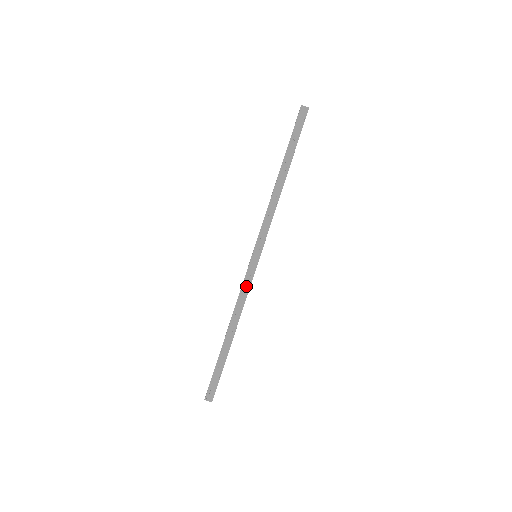
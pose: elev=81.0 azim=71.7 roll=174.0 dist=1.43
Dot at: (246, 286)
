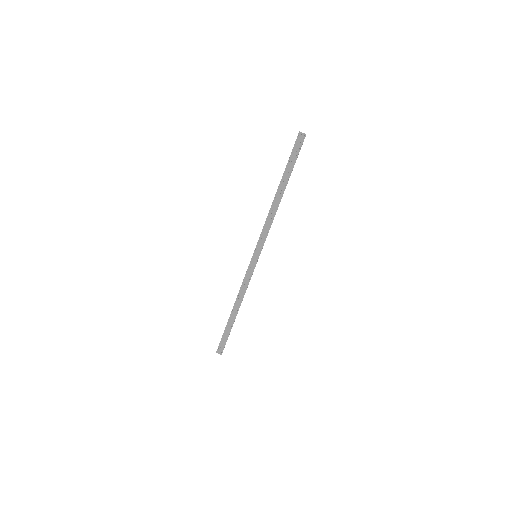
Dot at: (247, 278)
